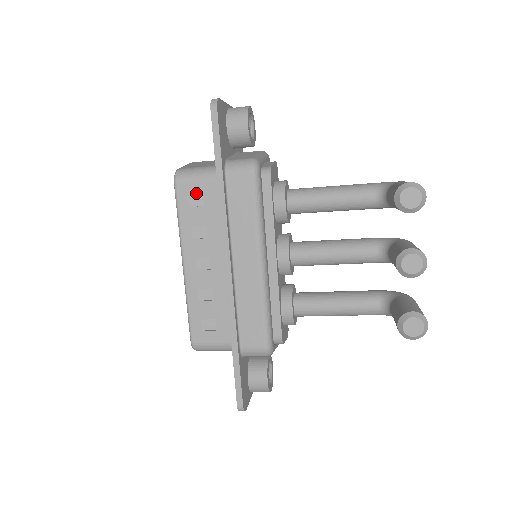
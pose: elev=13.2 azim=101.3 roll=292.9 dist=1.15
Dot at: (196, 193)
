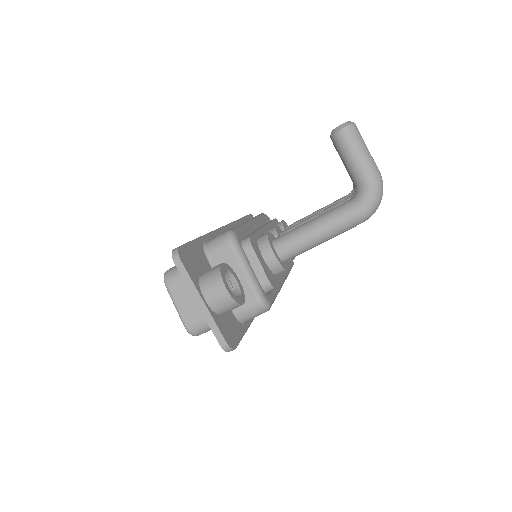
Dot at: occluded
